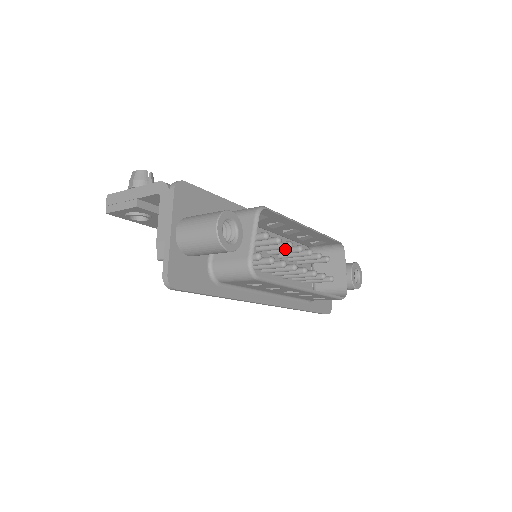
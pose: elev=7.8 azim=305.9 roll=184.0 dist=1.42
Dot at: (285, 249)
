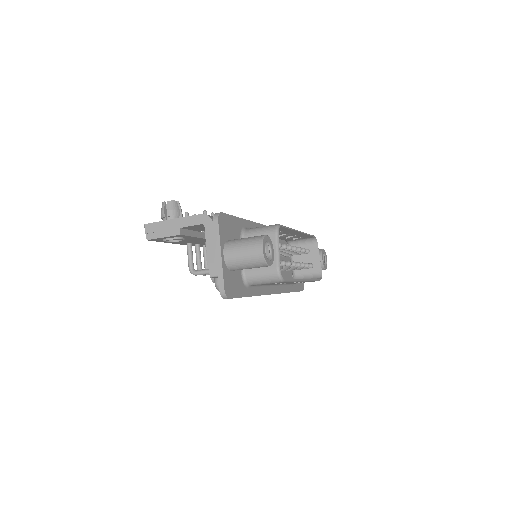
Dot at: occluded
